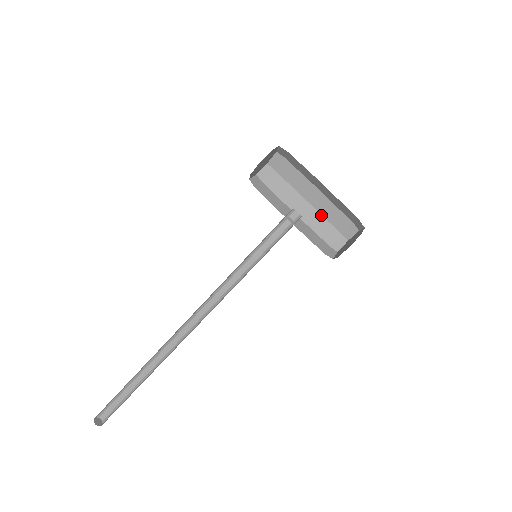
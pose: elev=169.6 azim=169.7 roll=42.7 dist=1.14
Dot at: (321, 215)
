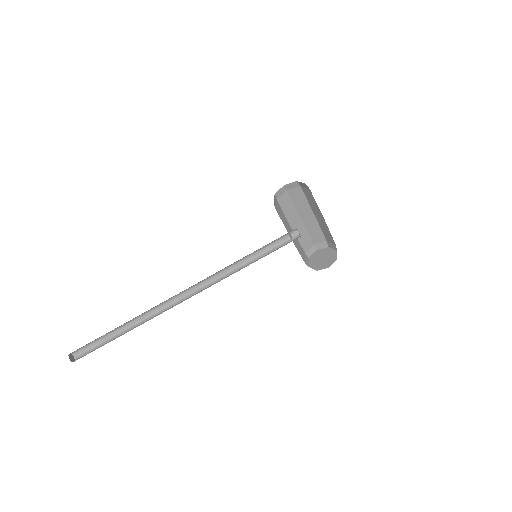
Dot at: (306, 229)
